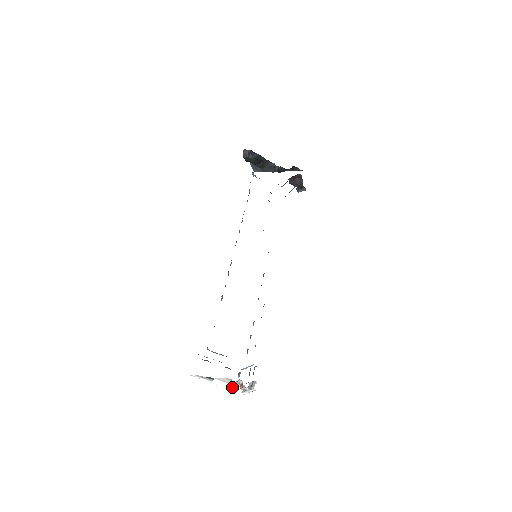
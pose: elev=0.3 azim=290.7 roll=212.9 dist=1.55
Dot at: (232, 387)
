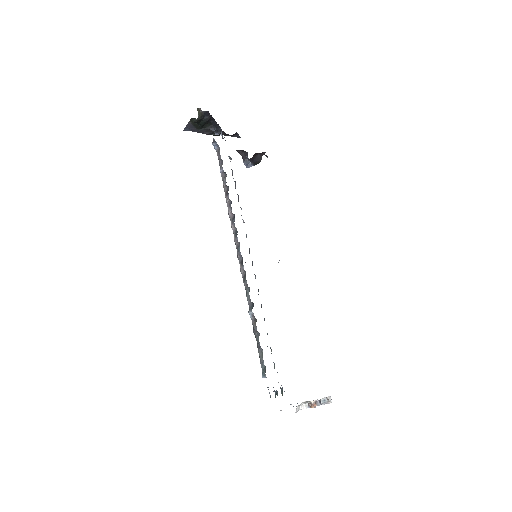
Dot at: (301, 407)
